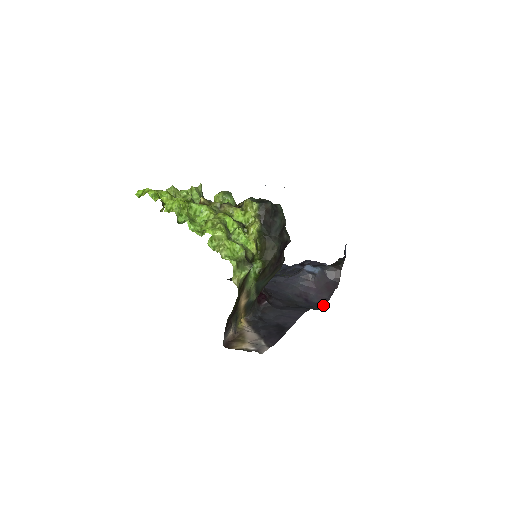
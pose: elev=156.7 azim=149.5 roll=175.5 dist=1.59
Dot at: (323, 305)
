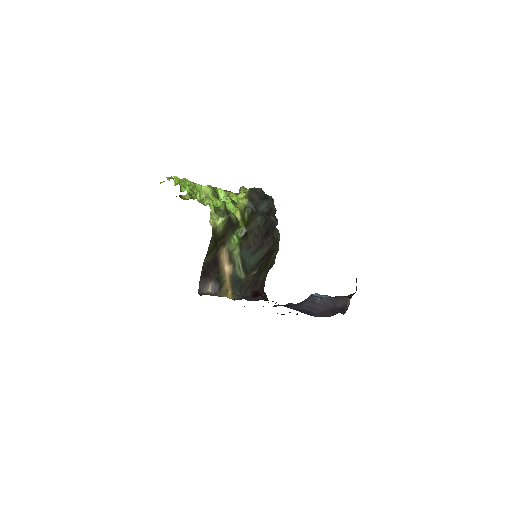
Dot at: occluded
